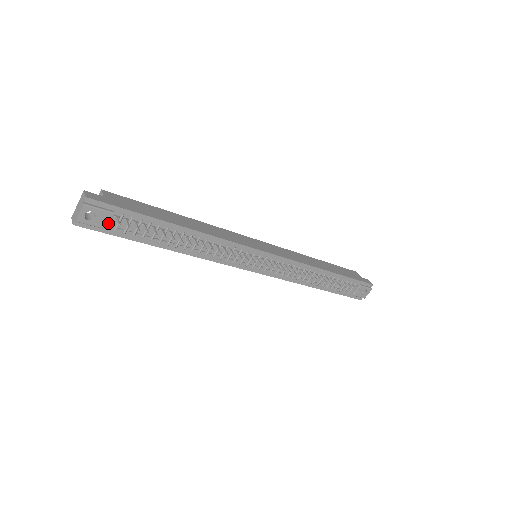
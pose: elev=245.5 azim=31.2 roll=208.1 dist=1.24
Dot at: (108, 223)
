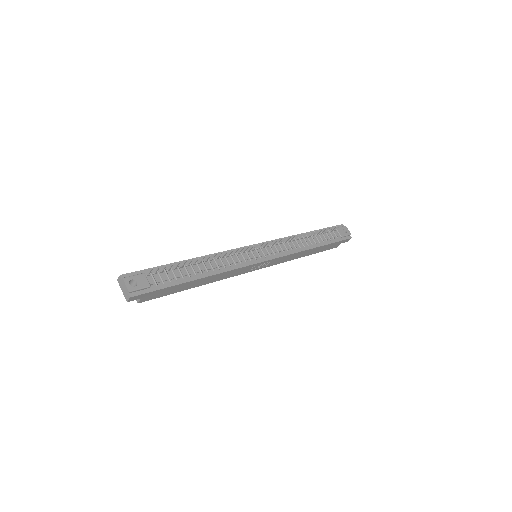
Dot at: (148, 281)
